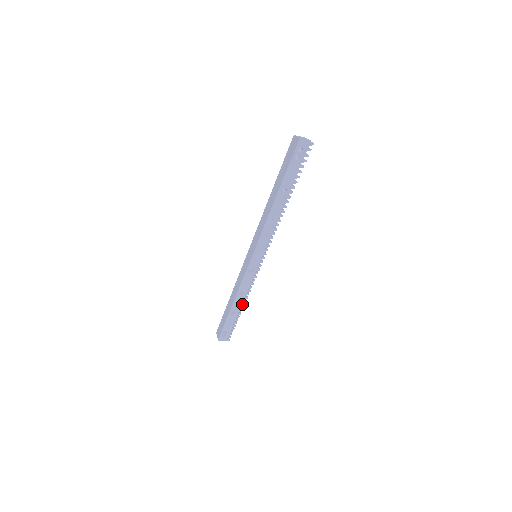
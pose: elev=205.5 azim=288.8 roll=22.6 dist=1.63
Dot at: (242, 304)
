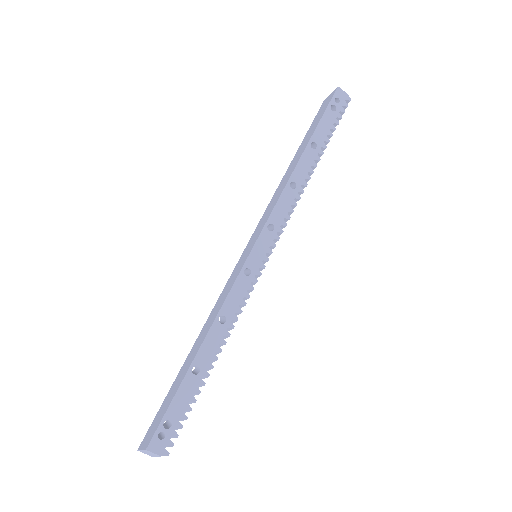
Dot at: (217, 349)
